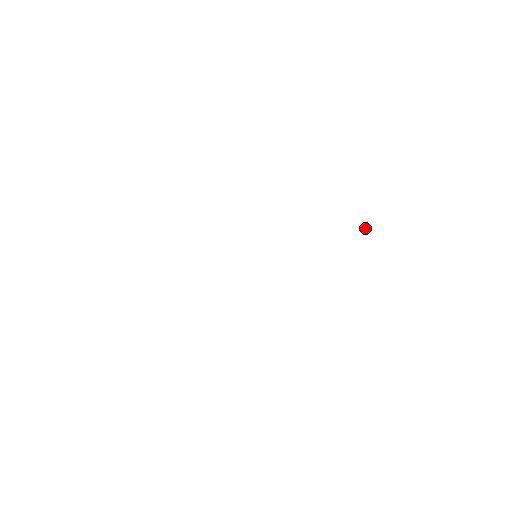
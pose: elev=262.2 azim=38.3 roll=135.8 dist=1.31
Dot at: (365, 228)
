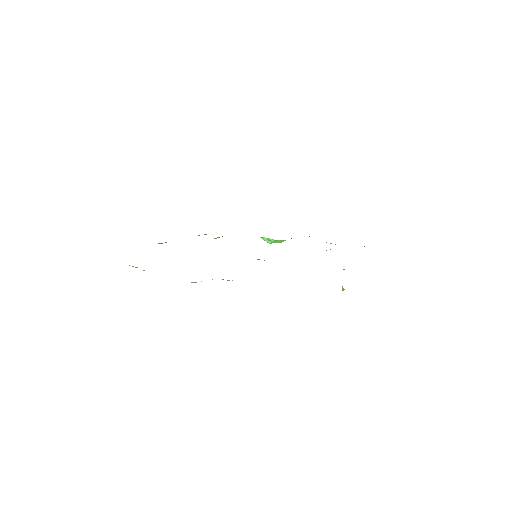
Dot at: (342, 289)
